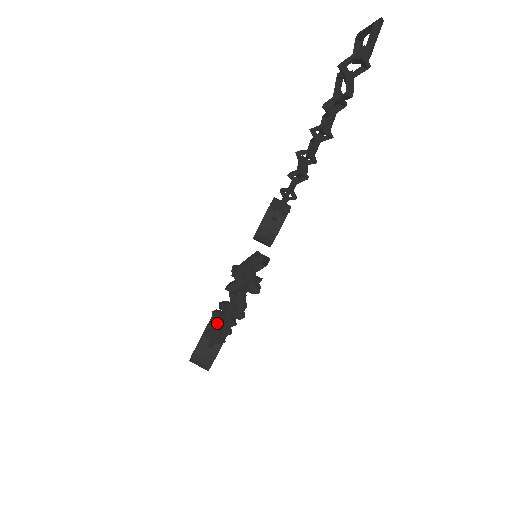
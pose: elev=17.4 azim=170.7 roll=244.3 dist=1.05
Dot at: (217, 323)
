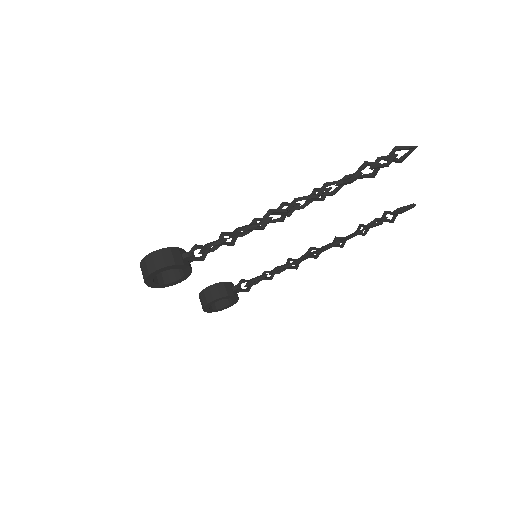
Dot at: (296, 198)
